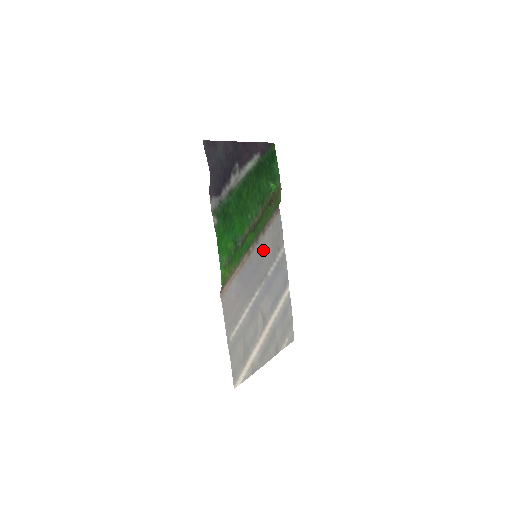
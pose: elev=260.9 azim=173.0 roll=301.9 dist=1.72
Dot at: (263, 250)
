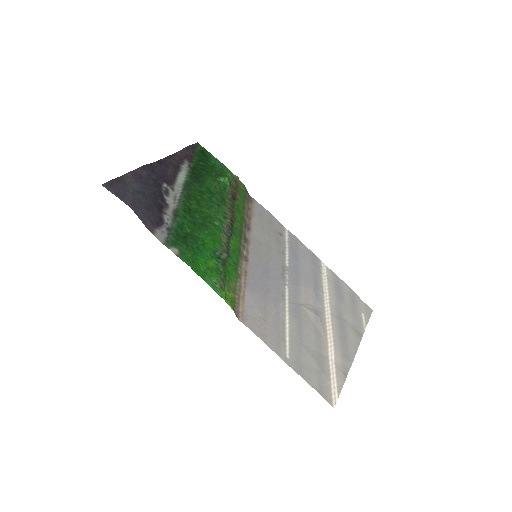
Dot at: (261, 246)
